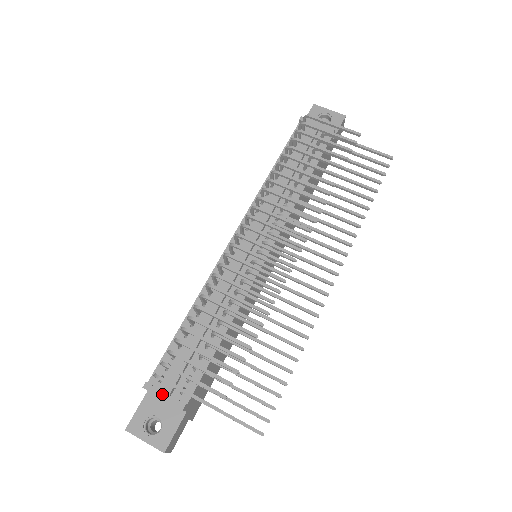
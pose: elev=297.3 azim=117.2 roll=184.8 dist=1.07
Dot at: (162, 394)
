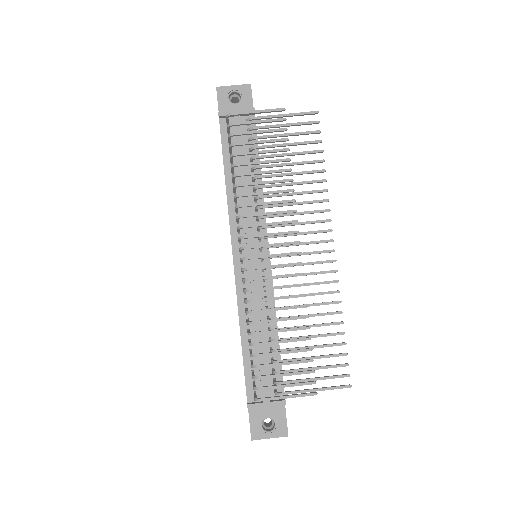
Dot at: (265, 405)
